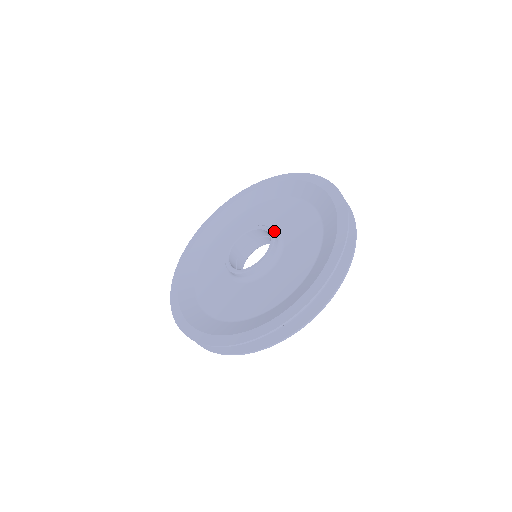
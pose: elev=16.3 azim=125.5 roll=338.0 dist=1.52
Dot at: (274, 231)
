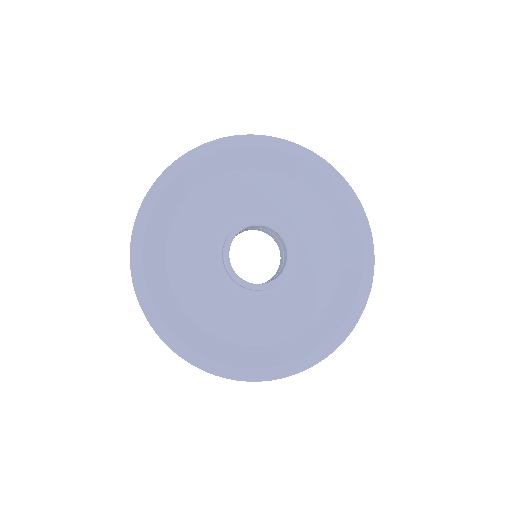
Dot at: occluded
